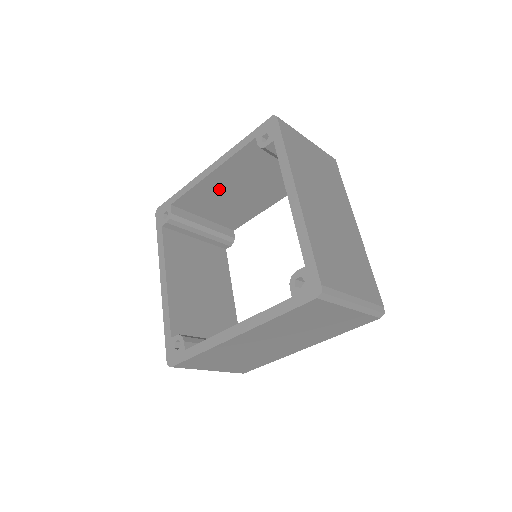
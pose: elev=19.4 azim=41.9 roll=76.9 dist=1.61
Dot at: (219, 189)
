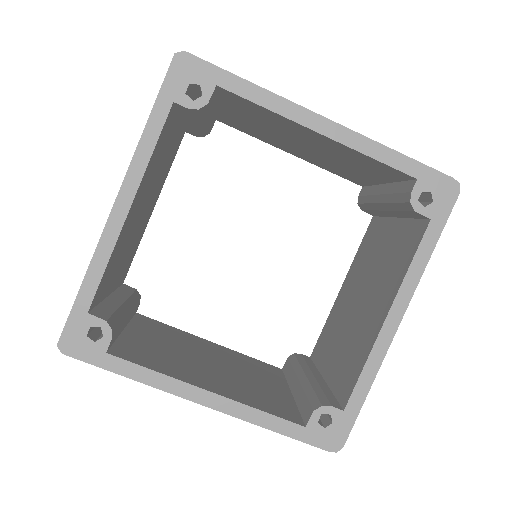
Dot at: (129, 229)
